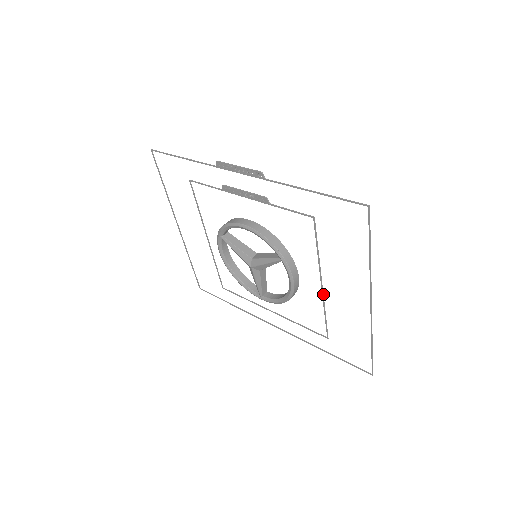
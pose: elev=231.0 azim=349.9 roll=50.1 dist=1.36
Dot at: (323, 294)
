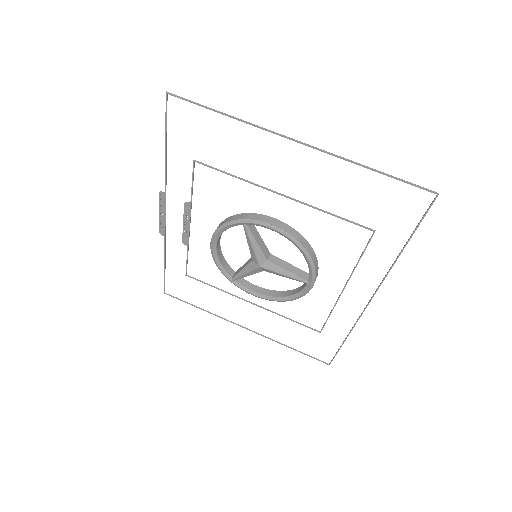
Dot at: (297, 200)
